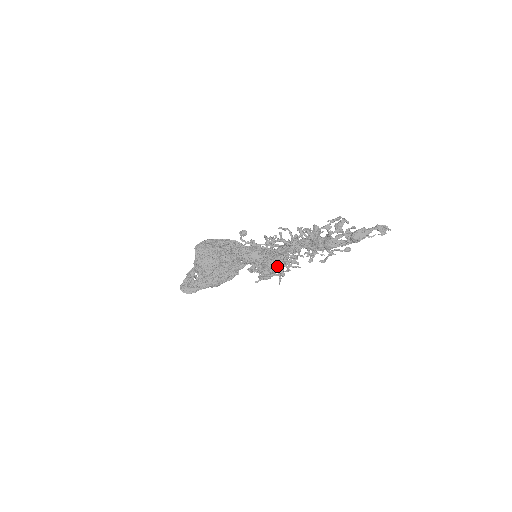
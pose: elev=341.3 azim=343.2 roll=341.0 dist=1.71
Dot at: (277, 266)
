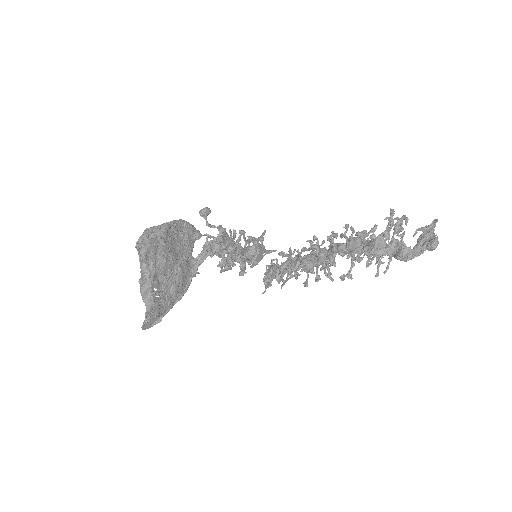
Dot at: occluded
